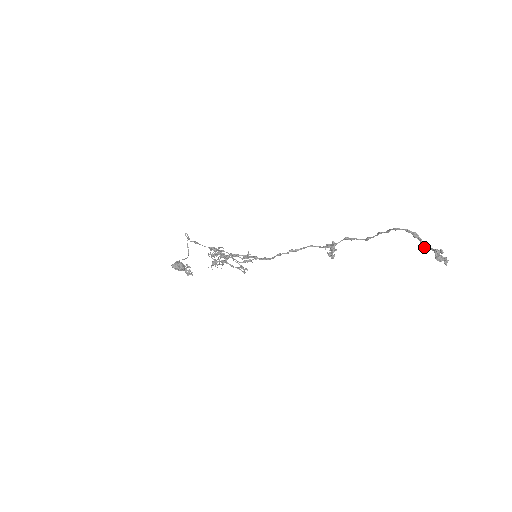
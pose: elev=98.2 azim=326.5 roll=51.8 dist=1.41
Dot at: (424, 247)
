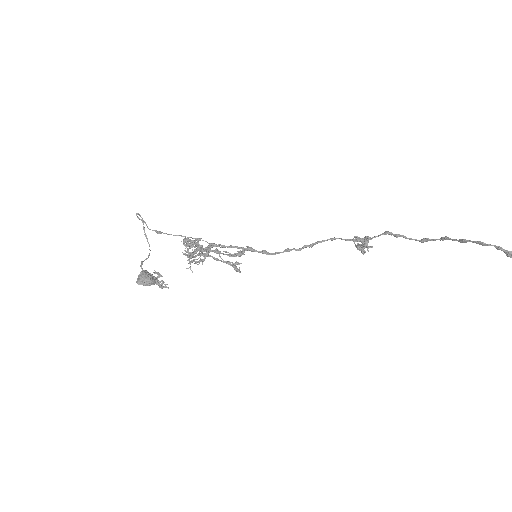
Dot at: out of frame
